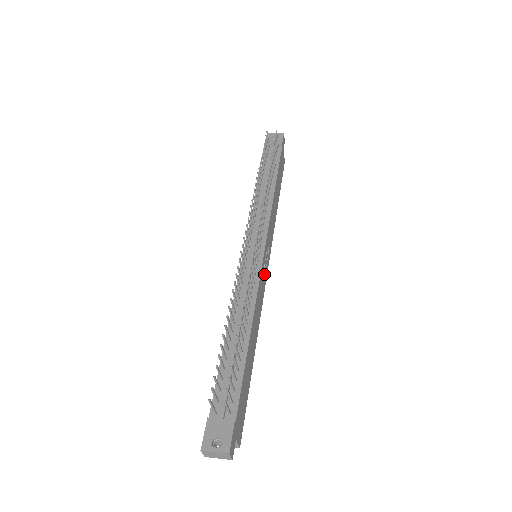
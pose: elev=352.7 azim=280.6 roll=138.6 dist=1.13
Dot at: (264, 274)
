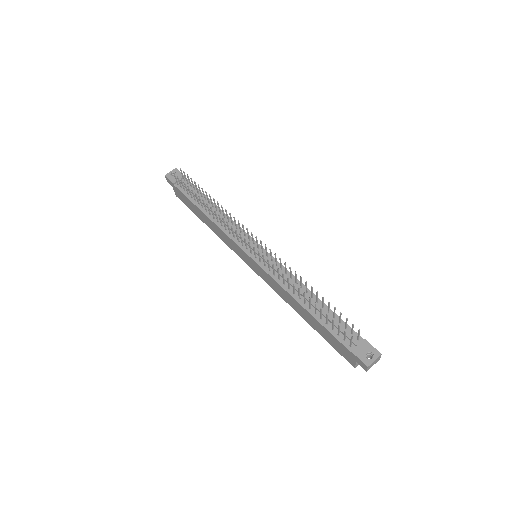
Dot at: occluded
